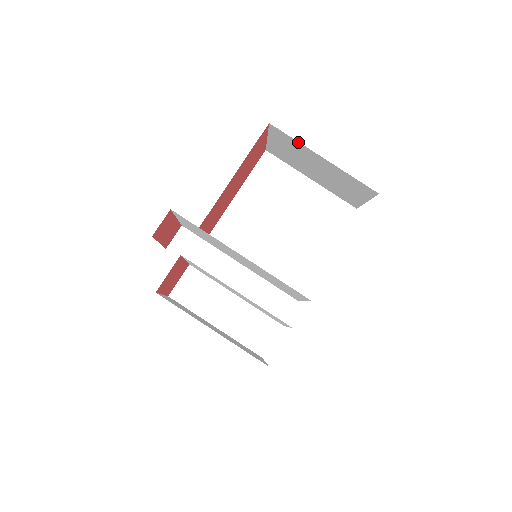
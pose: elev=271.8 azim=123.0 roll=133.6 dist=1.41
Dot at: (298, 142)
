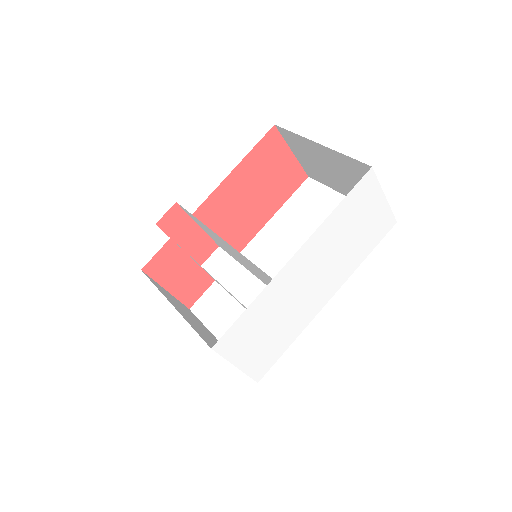
Dot at: (297, 135)
